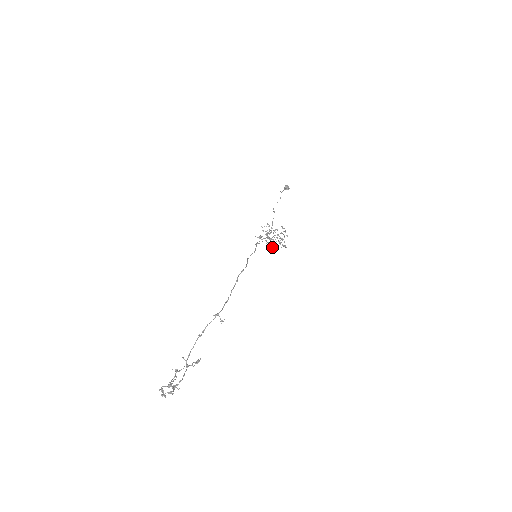
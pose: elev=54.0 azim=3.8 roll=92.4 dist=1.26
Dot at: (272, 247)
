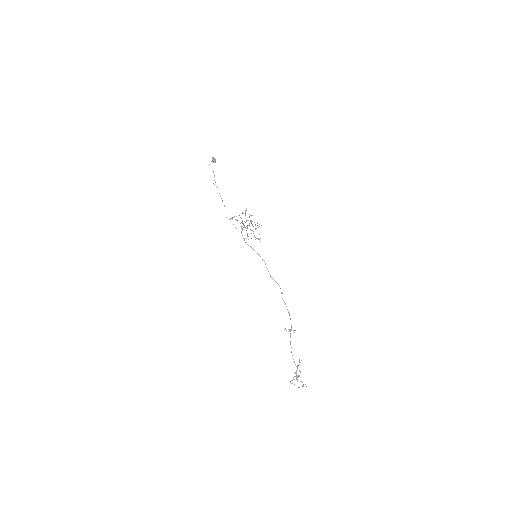
Dot at: (256, 238)
